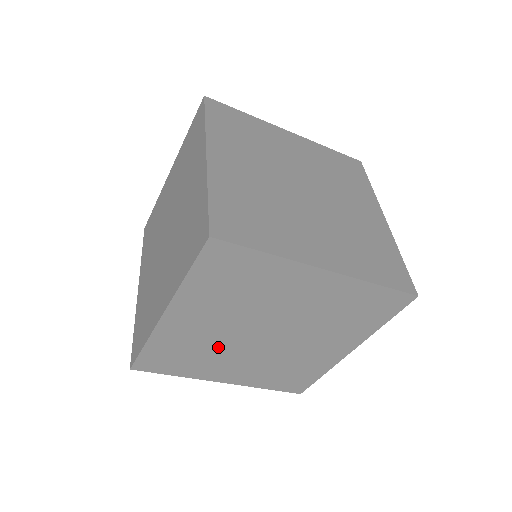
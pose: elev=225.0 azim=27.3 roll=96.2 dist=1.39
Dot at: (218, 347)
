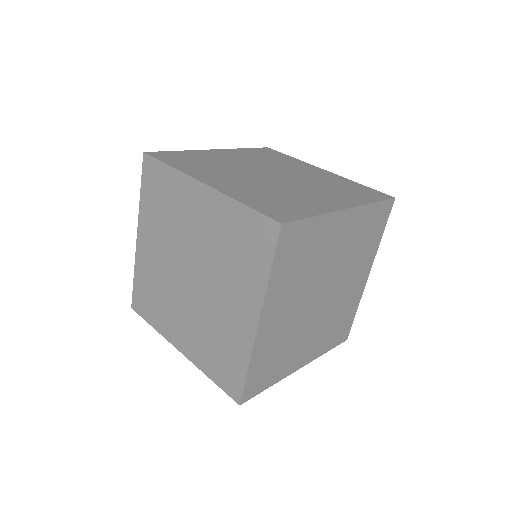
Dot at: (168, 288)
